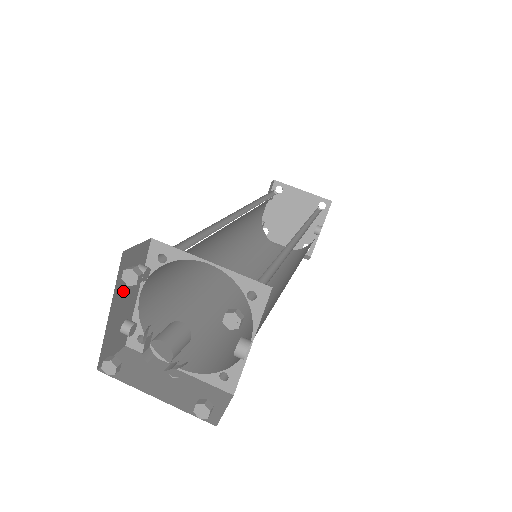
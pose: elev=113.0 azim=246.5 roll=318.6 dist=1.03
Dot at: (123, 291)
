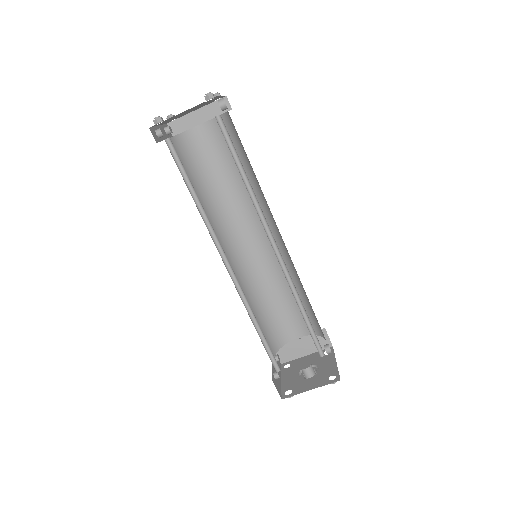
Dot at: (278, 379)
